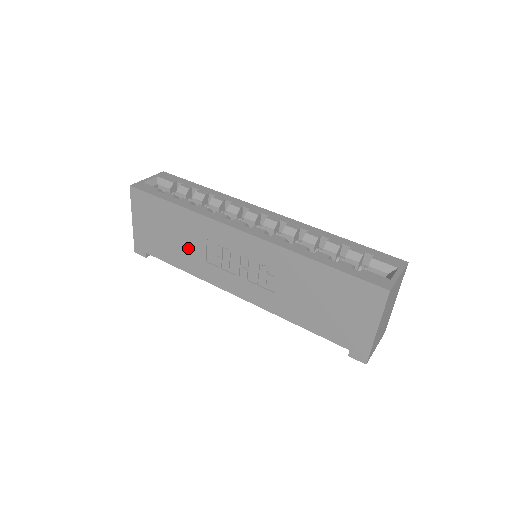
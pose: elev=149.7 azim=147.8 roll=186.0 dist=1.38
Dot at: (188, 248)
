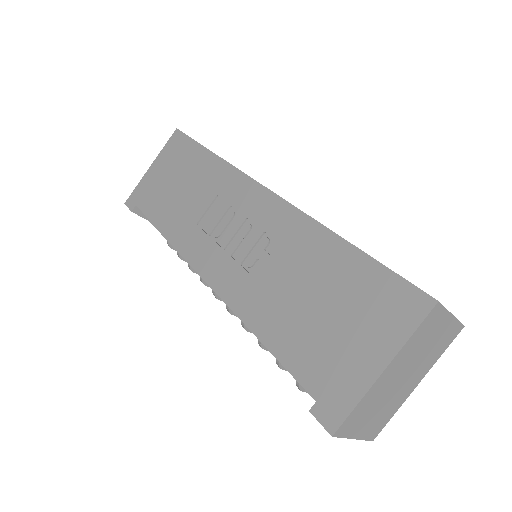
Dot at: (188, 204)
